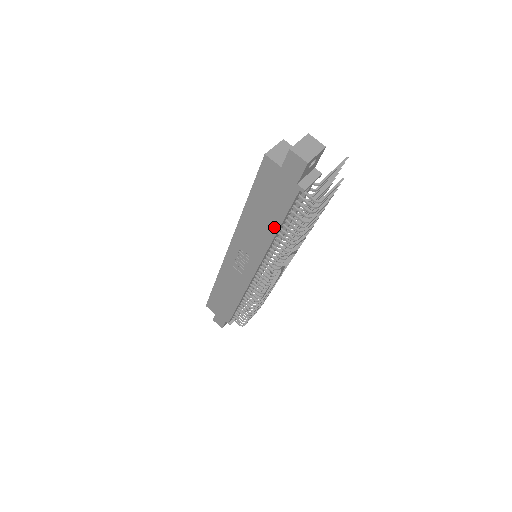
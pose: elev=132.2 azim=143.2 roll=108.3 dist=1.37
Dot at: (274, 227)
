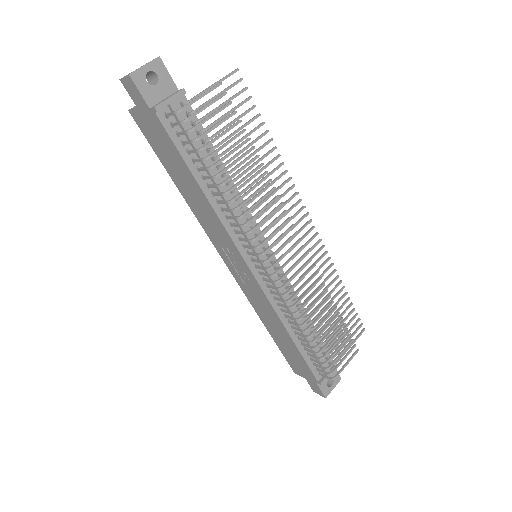
Dot at: (196, 186)
